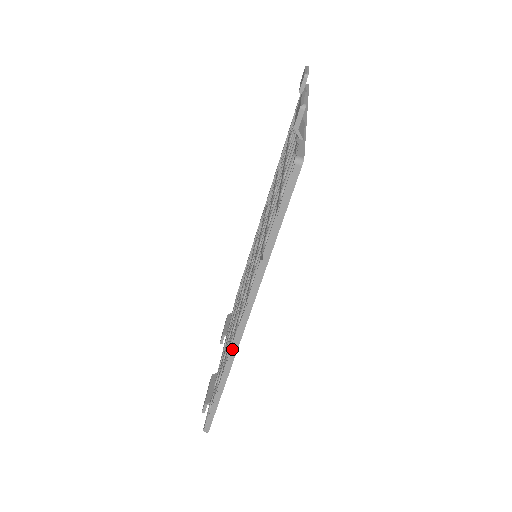
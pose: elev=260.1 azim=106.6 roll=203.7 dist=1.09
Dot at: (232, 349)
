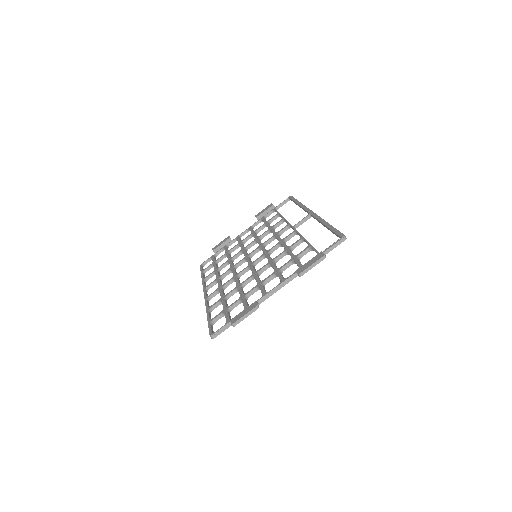
Dot at: (203, 289)
